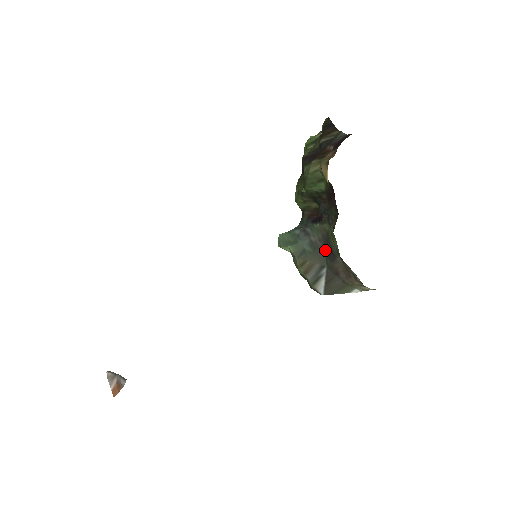
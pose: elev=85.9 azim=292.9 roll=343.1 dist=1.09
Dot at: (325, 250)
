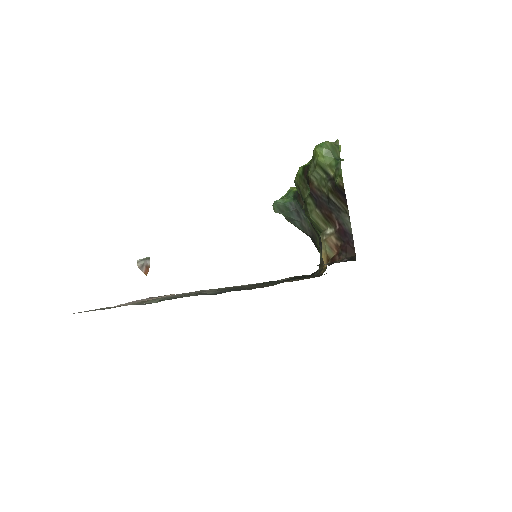
Dot at: (312, 237)
